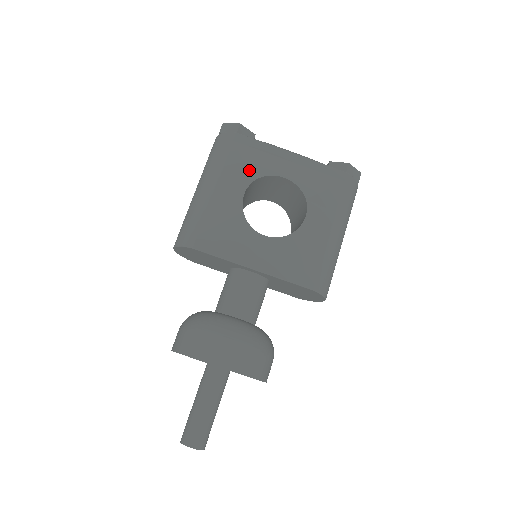
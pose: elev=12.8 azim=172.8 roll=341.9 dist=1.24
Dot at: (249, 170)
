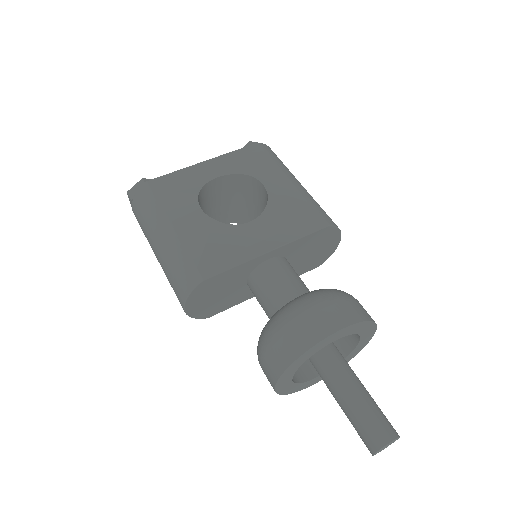
Dot at: (186, 193)
